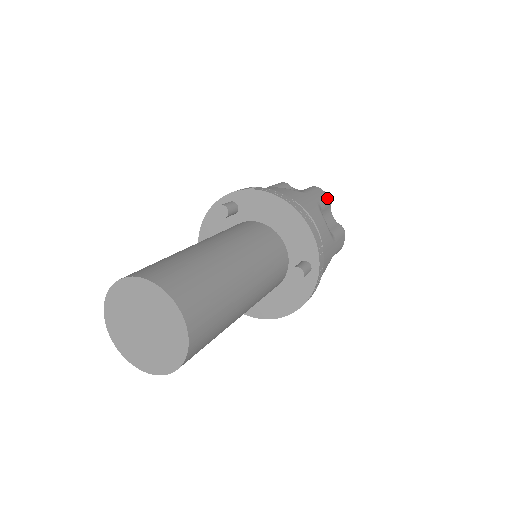
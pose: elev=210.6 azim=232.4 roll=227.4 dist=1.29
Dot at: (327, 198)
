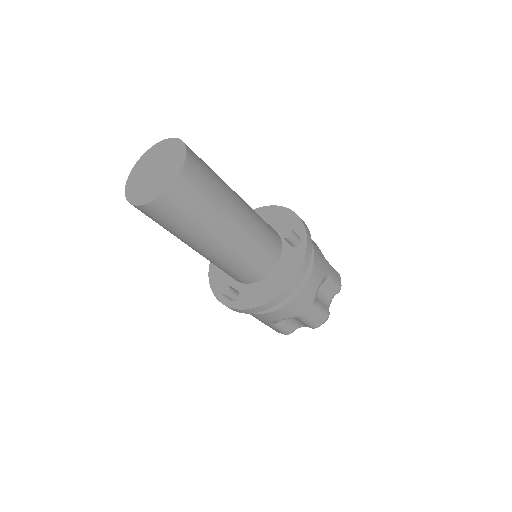
Dot at: occluded
